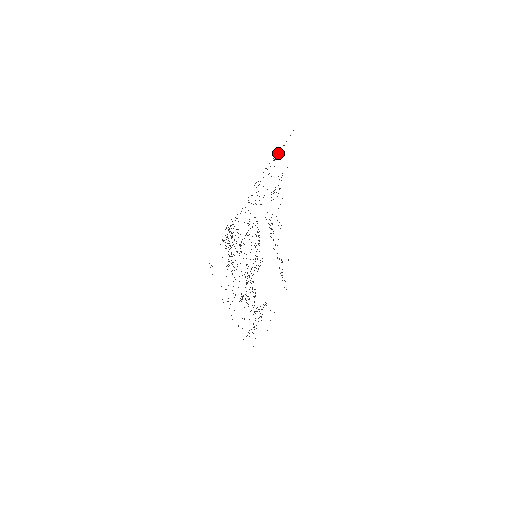
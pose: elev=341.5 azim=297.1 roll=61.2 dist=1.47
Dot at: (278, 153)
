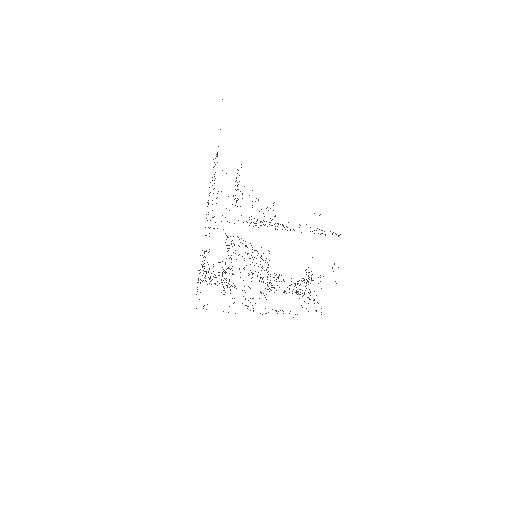
Dot at: occluded
